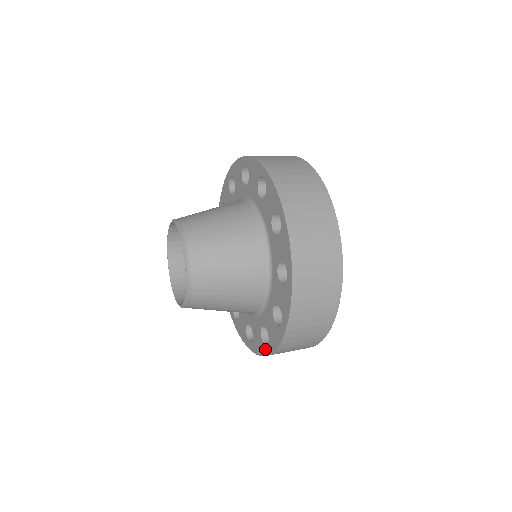
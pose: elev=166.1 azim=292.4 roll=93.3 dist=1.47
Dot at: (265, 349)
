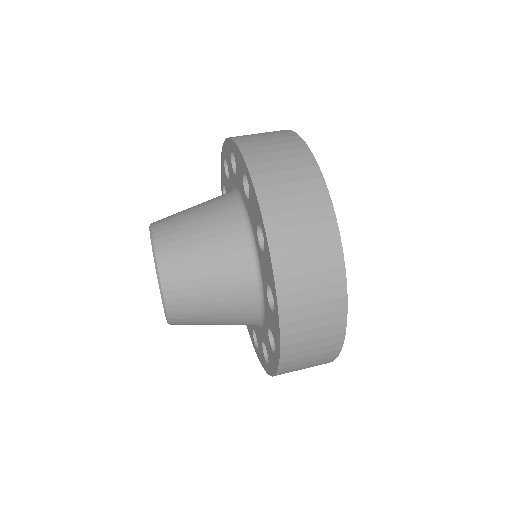
Dot at: (255, 348)
